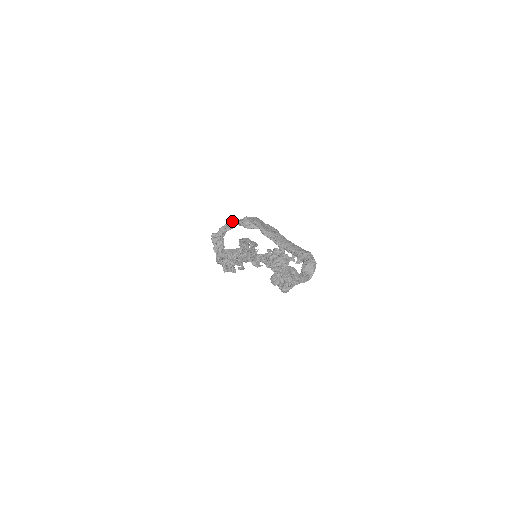
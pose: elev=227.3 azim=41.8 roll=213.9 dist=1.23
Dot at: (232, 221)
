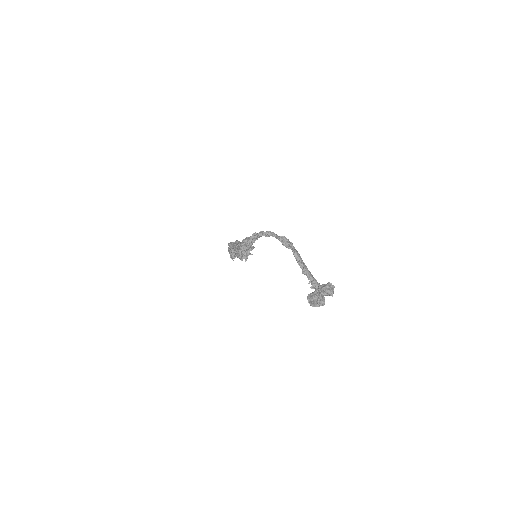
Dot at: (273, 233)
